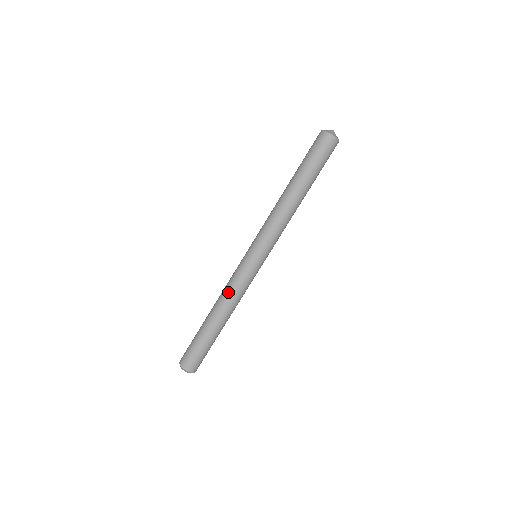
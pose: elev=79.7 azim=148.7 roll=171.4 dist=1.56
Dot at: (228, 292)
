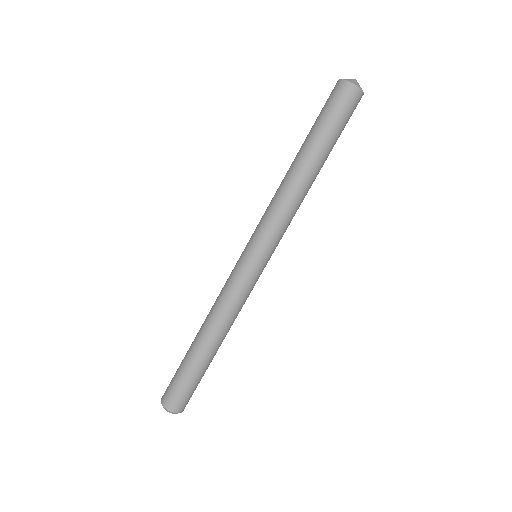
Dot at: (217, 303)
